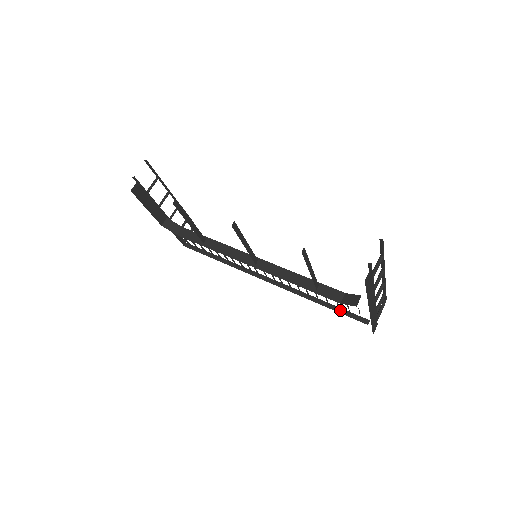
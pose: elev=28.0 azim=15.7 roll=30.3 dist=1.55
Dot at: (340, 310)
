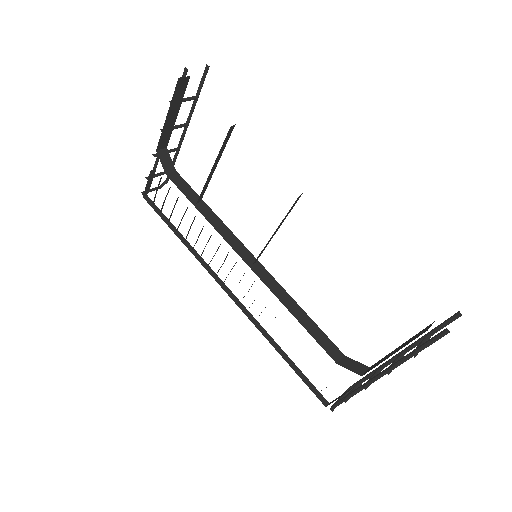
Dot at: (301, 374)
